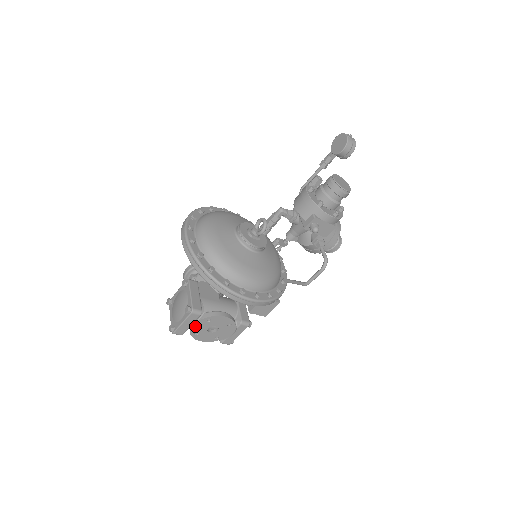
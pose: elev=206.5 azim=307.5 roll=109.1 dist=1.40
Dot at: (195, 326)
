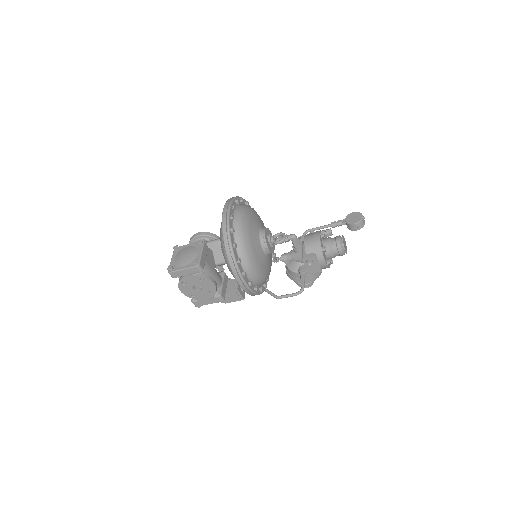
Dot at: (188, 277)
